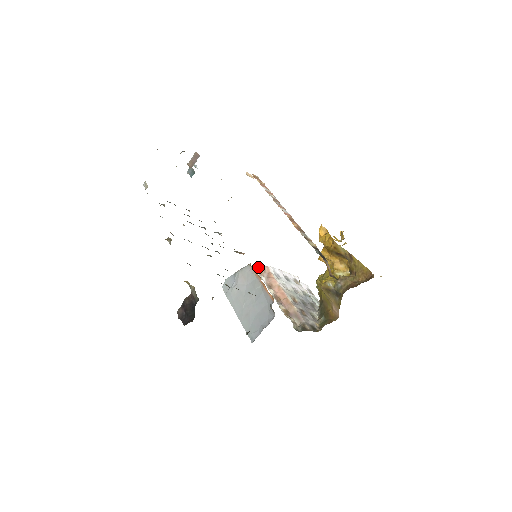
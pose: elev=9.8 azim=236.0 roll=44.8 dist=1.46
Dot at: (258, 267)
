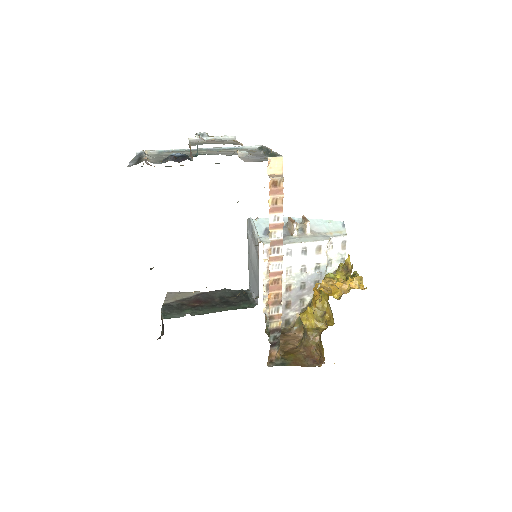
Dot at: (269, 245)
